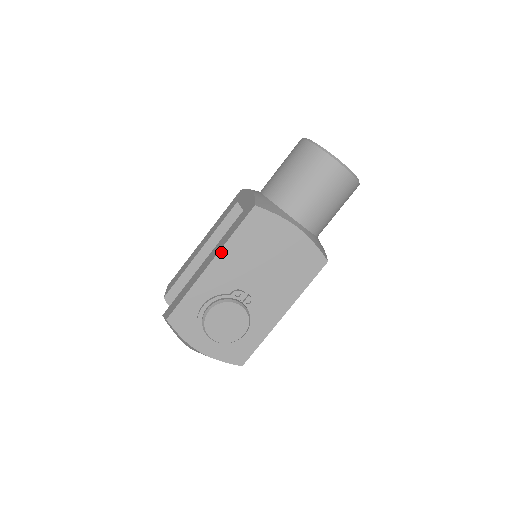
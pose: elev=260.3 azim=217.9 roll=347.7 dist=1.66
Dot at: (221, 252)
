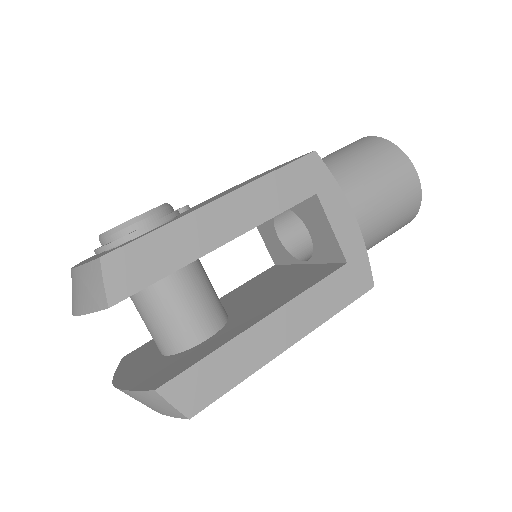
Dot at: occluded
